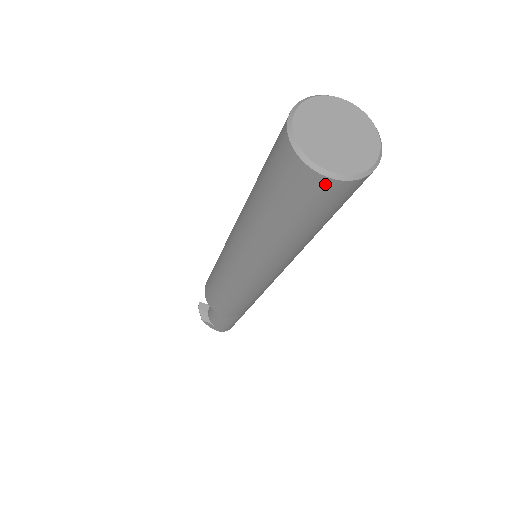
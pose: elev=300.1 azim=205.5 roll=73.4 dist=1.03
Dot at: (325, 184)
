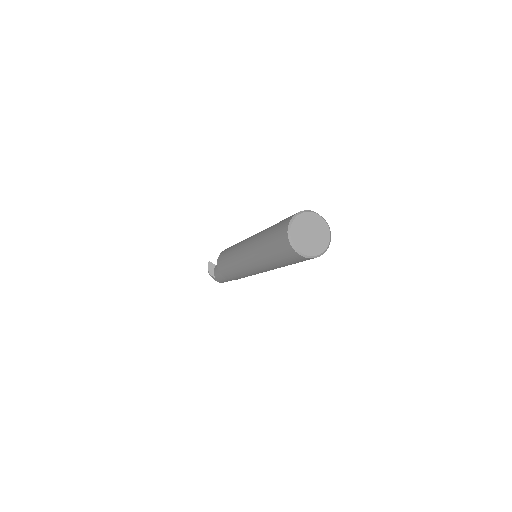
Dot at: (300, 257)
